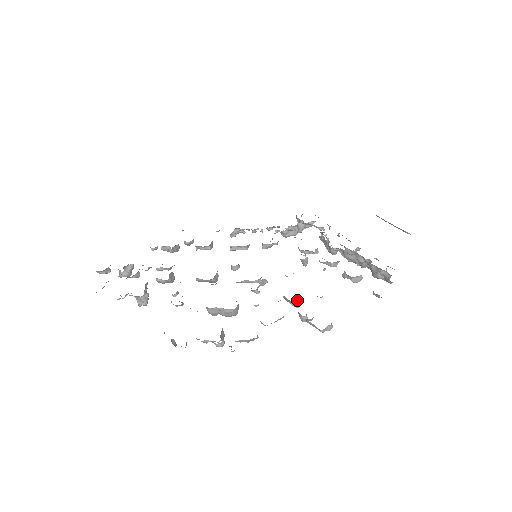
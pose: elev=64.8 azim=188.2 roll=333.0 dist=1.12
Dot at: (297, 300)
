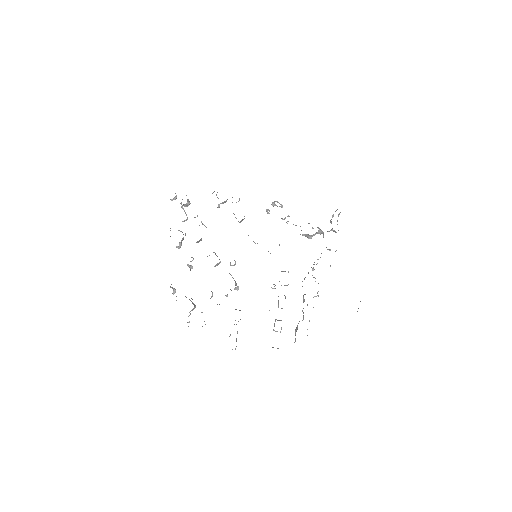
Dot at: occluded
